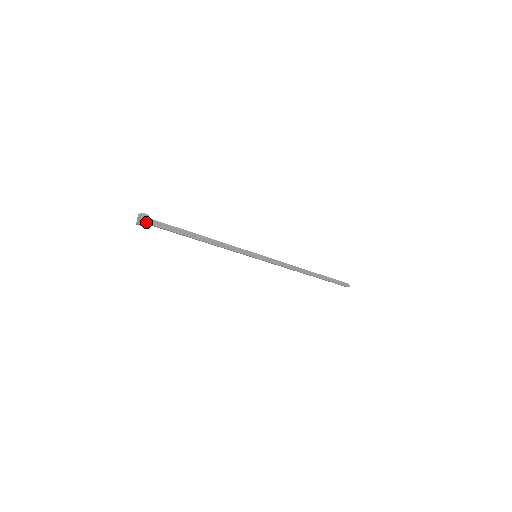
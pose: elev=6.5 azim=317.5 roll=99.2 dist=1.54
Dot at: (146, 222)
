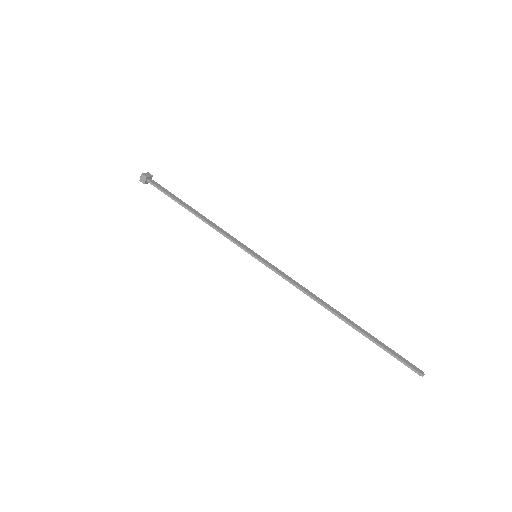
Dot at: (147, 176)
